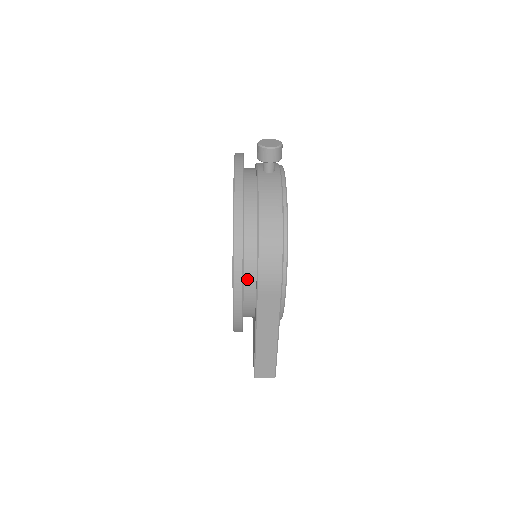
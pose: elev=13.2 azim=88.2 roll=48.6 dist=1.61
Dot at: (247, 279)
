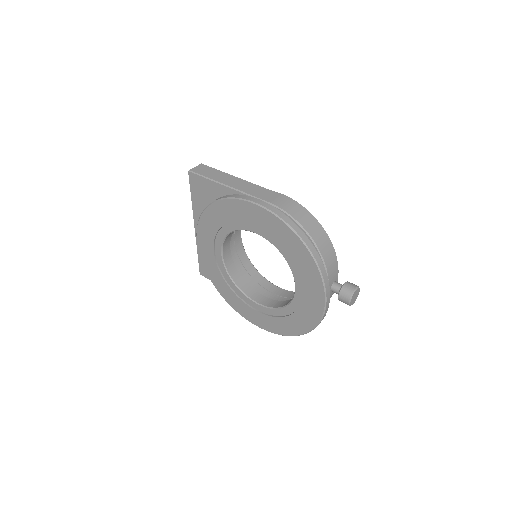
Dot at: occluded
